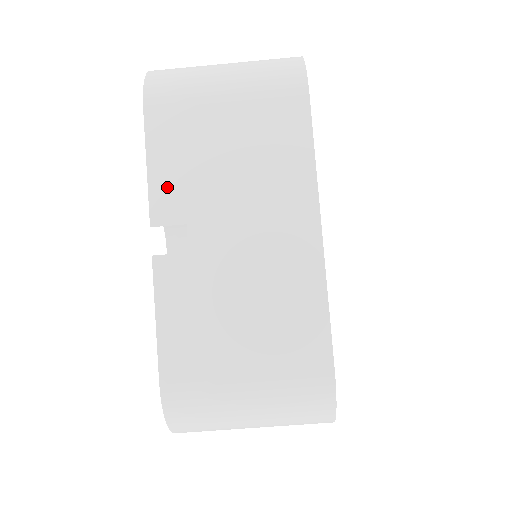
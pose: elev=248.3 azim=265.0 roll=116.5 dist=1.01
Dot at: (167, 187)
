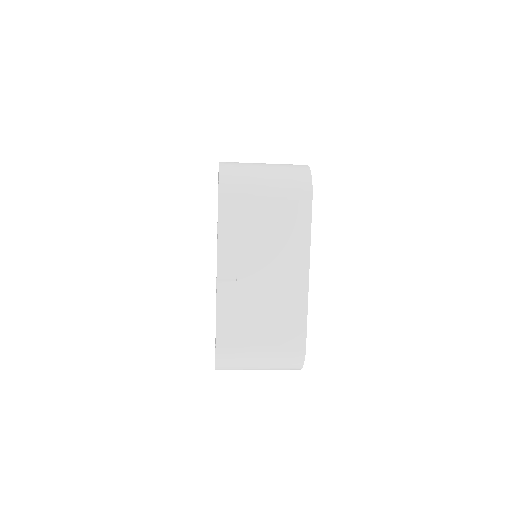
Dot at: (228, 244)
